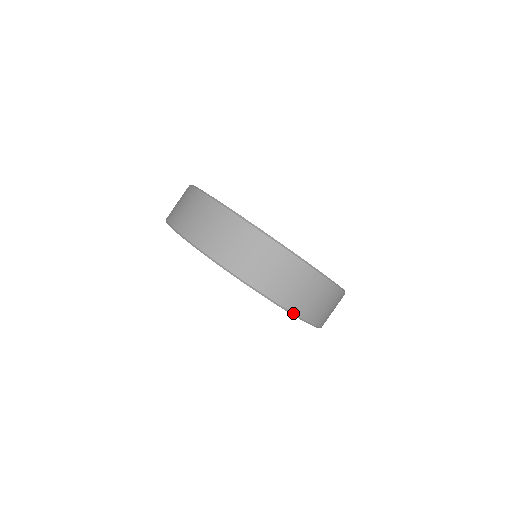
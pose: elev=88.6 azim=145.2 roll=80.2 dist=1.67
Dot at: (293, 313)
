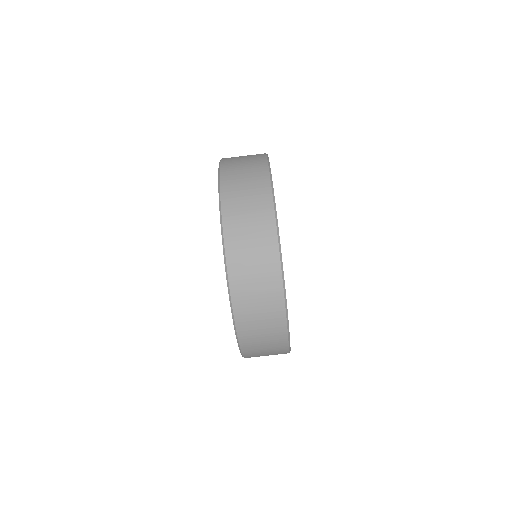
Dot at: (233, 311)
